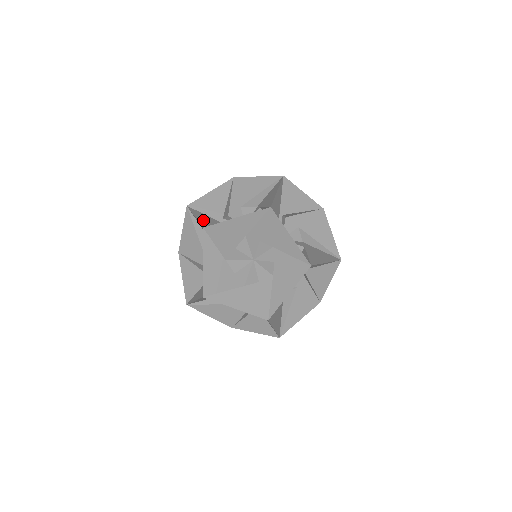
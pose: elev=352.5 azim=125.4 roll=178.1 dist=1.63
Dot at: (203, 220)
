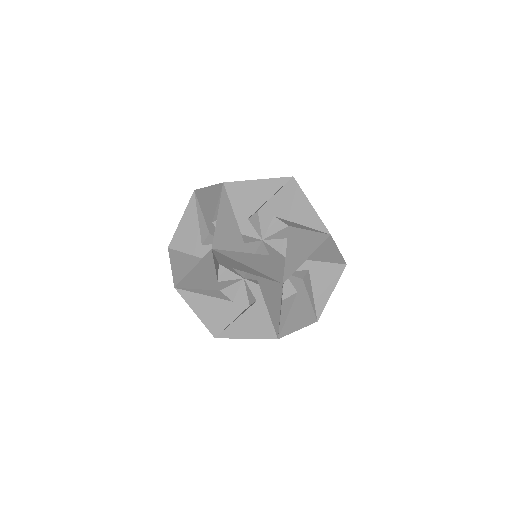
Dot at: (259, 267)
